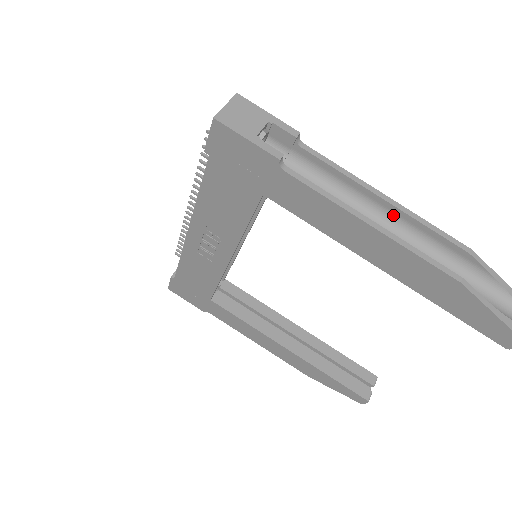
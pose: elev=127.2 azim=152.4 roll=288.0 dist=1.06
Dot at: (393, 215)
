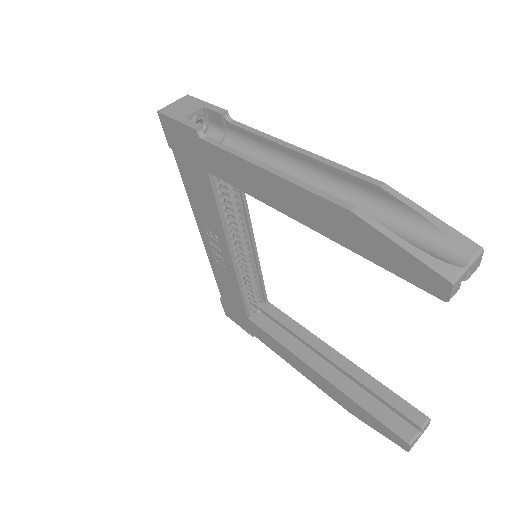
Dot at: (308, 165)
